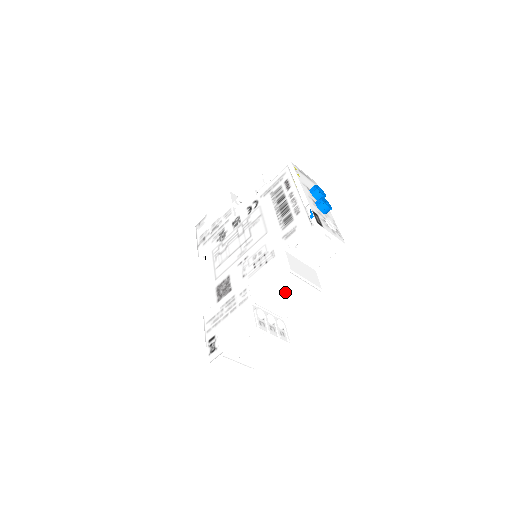
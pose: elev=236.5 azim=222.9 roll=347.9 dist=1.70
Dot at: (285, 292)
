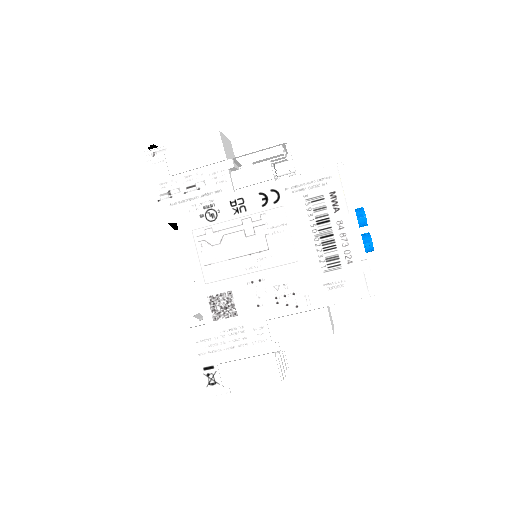
Dot at: occluded
